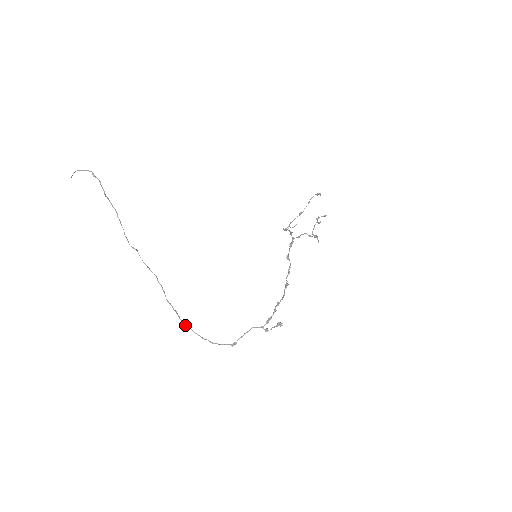
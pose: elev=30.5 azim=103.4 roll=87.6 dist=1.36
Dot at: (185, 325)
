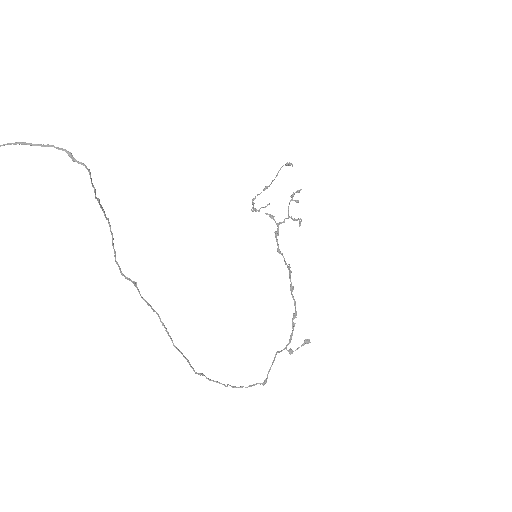
Dot at: occluded
